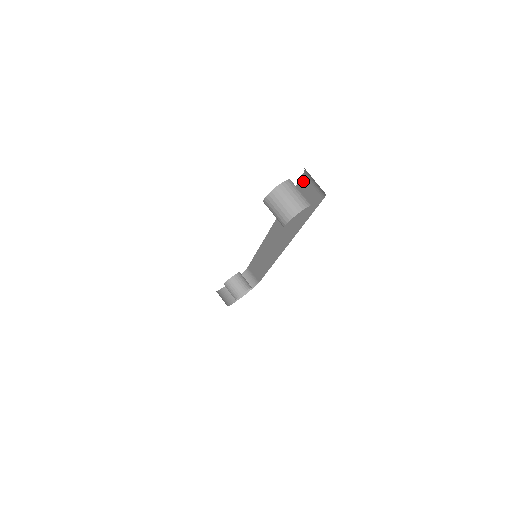
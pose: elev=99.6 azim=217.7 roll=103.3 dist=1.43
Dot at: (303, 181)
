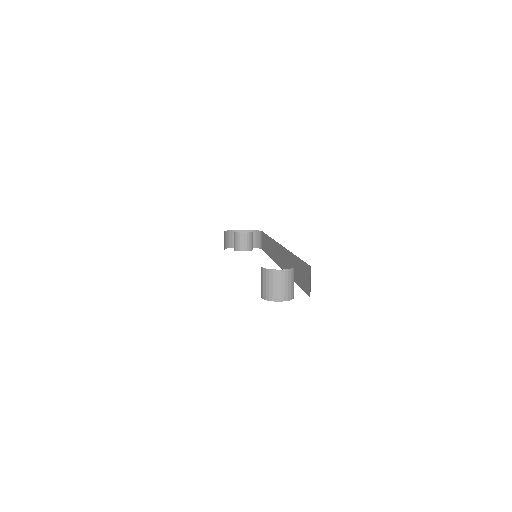
Dot at: (308, 268)
